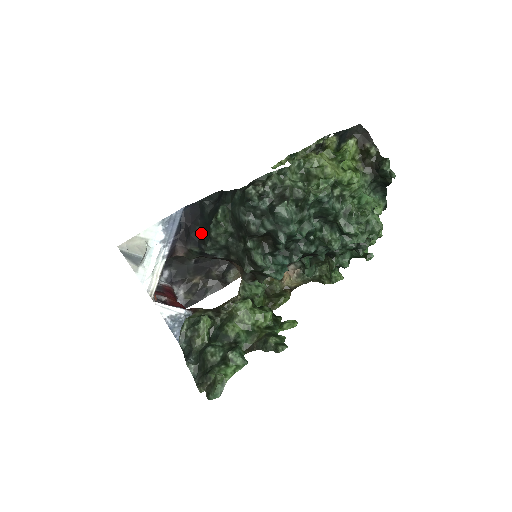
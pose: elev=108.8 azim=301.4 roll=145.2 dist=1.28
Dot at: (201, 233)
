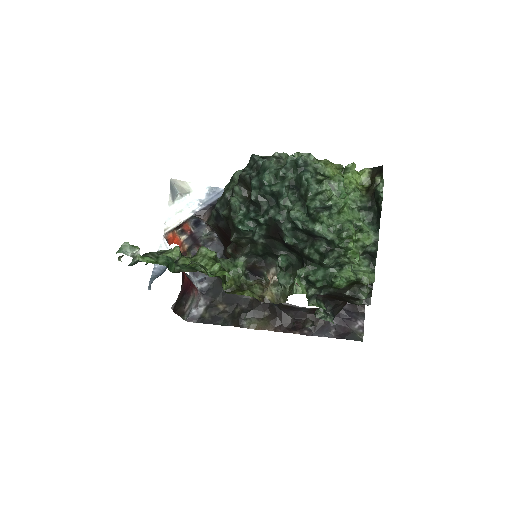
Dot at: occluded
